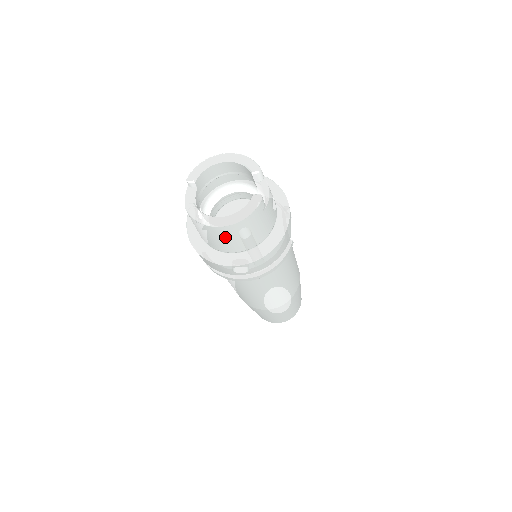
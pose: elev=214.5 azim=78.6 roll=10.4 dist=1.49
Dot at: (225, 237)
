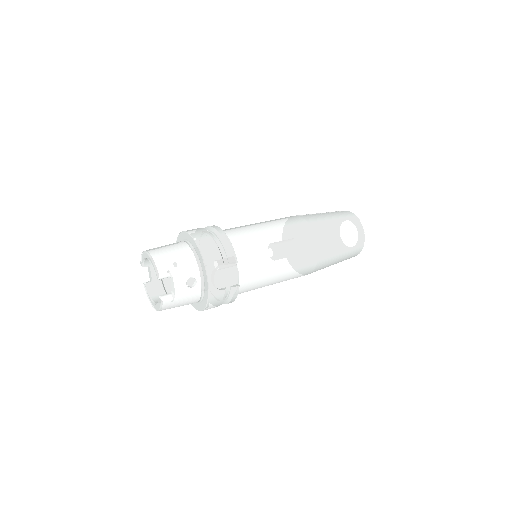
Dot at: occluded
